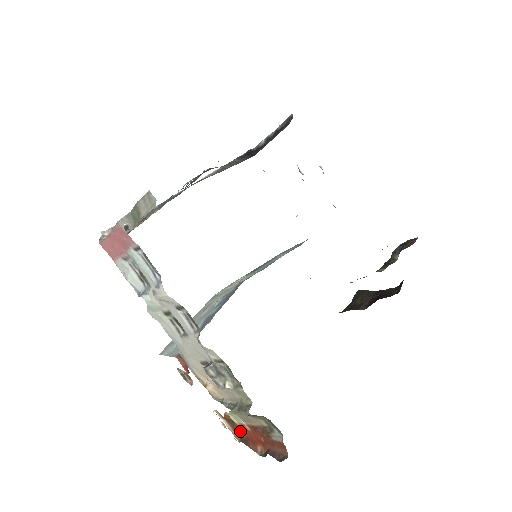
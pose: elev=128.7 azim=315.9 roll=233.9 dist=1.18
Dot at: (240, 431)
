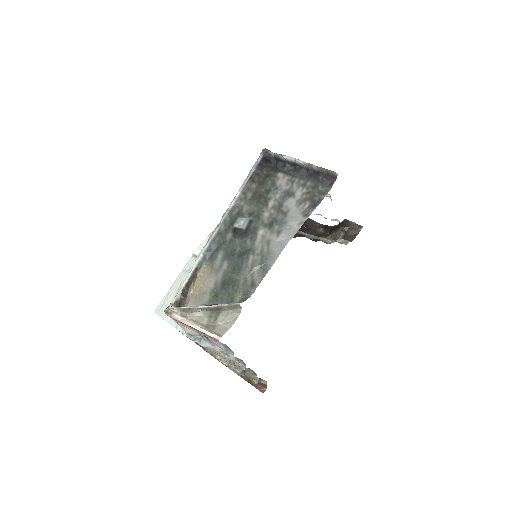
Dot at: occluded
